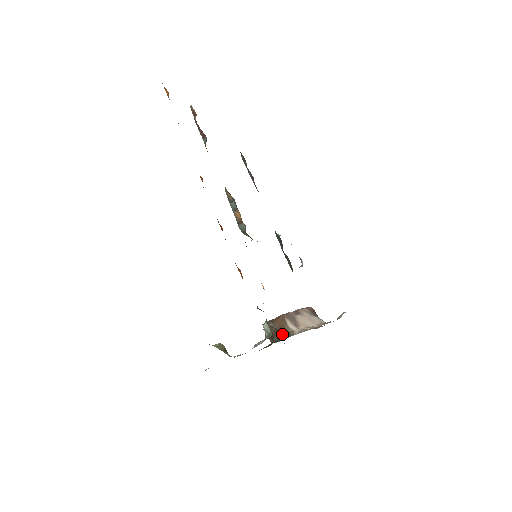
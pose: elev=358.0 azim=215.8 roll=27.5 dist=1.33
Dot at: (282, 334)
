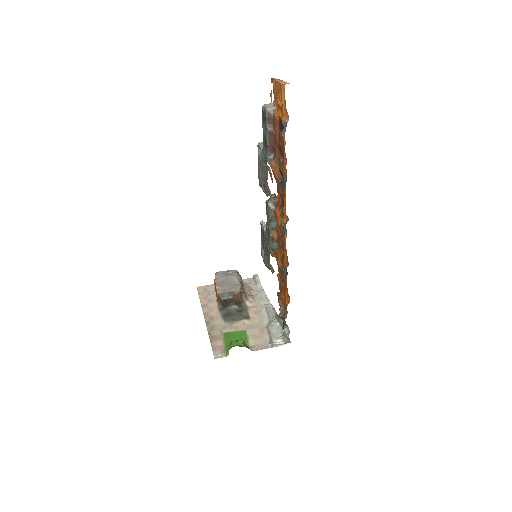
Dot at: (239, 306)
